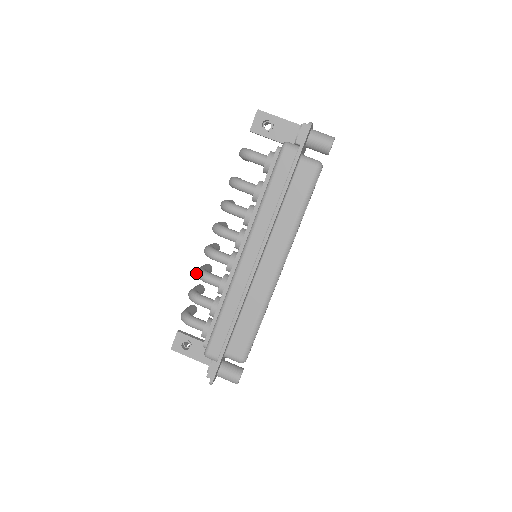
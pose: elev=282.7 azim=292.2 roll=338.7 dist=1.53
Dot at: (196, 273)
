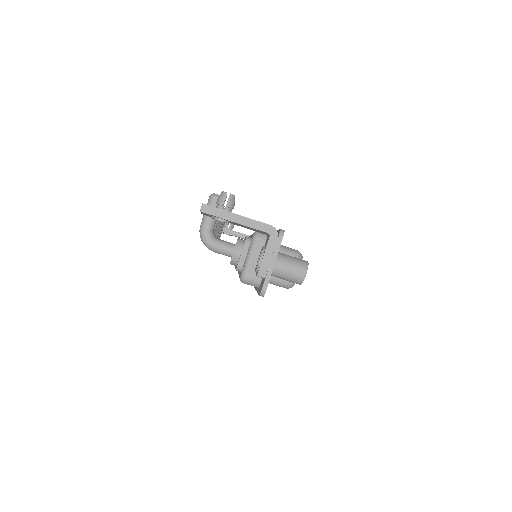
Dot at: occluded
